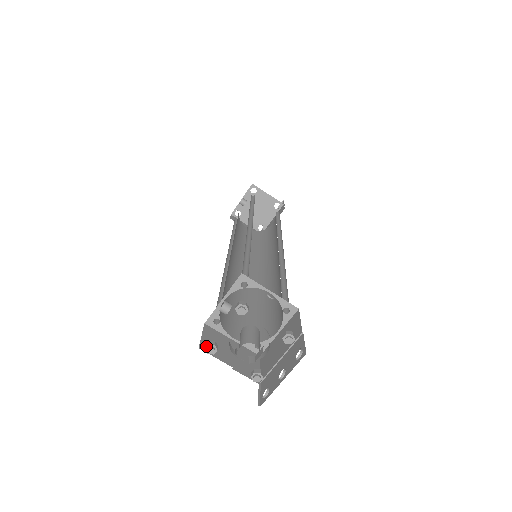
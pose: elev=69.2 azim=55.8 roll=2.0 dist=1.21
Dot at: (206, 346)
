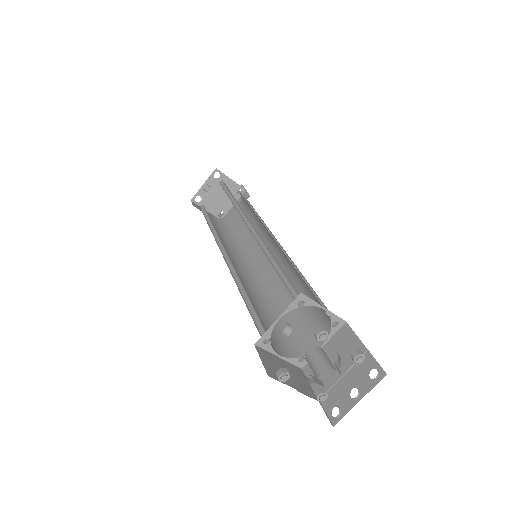
Dot at: (279, 374)
